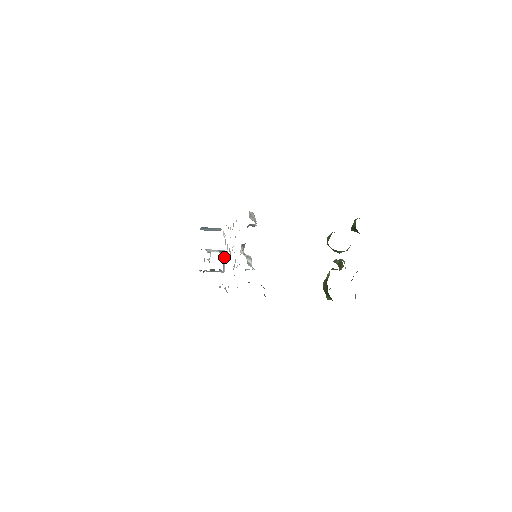
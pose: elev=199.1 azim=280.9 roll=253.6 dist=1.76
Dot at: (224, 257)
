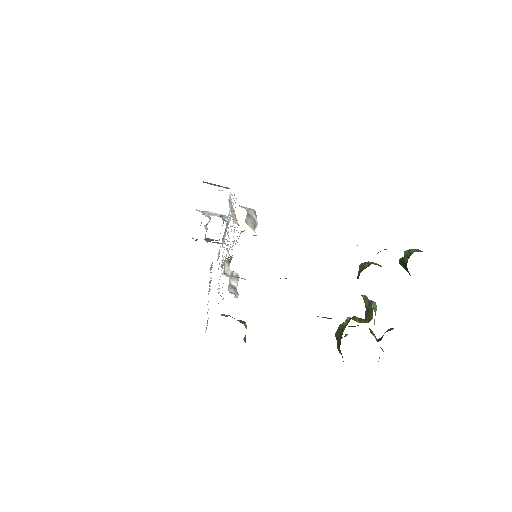
Dot at: (226, 226)
